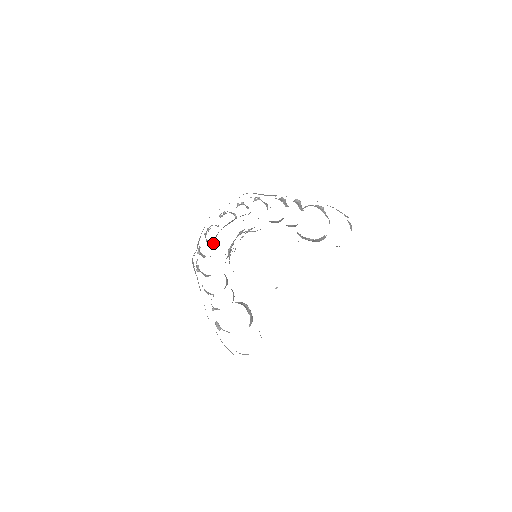
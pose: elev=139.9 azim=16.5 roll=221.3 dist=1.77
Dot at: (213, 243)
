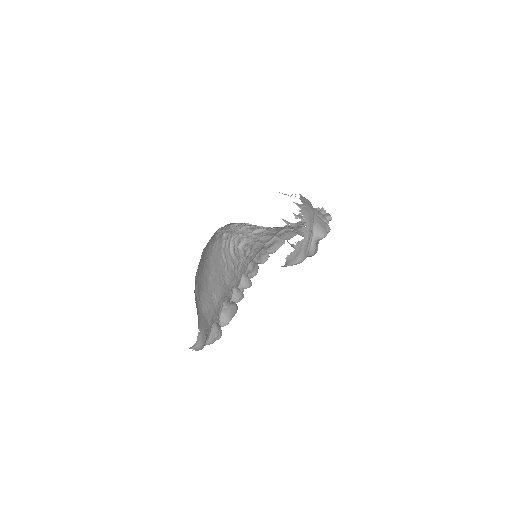
Dot at: (264, 249)
